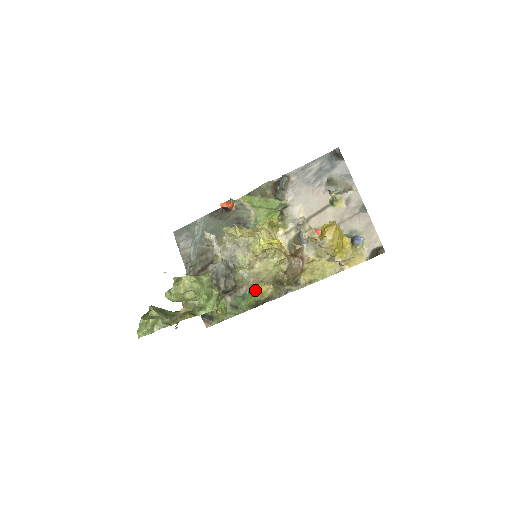
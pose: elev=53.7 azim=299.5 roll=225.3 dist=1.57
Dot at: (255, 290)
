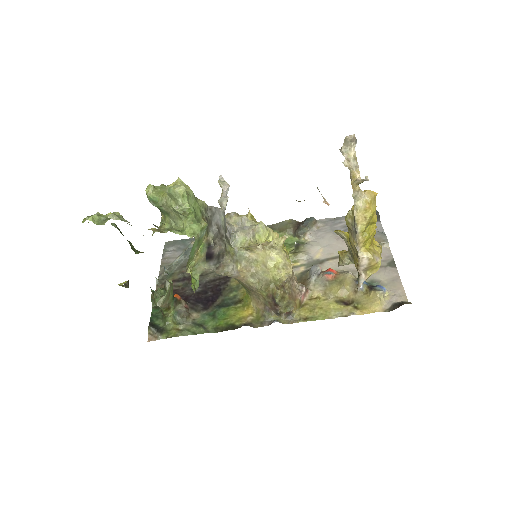
Dot at: (232, 313)
